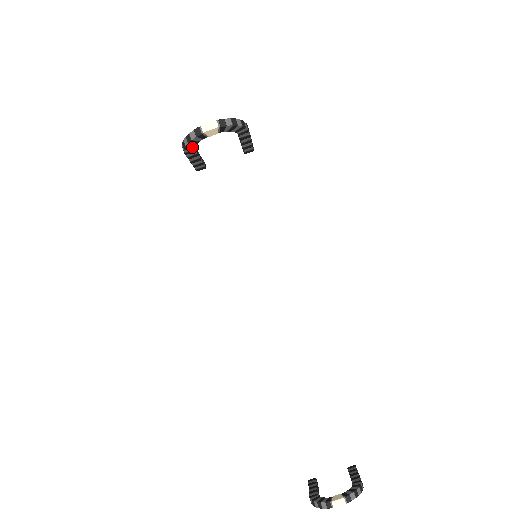
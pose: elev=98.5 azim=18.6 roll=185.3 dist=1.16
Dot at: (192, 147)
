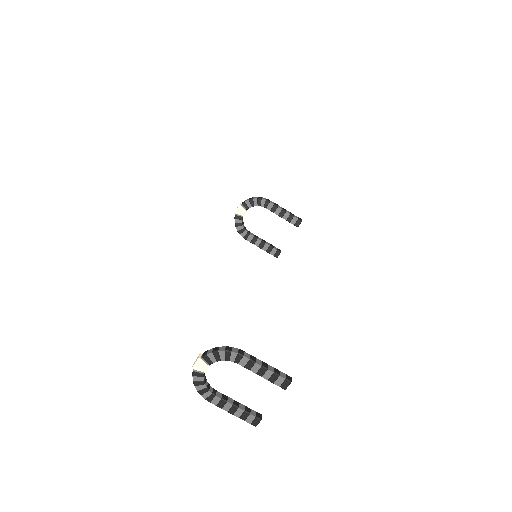
Dot at: (243, 230)
